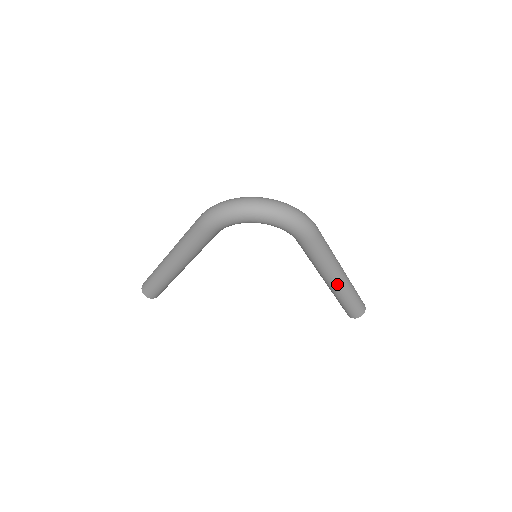
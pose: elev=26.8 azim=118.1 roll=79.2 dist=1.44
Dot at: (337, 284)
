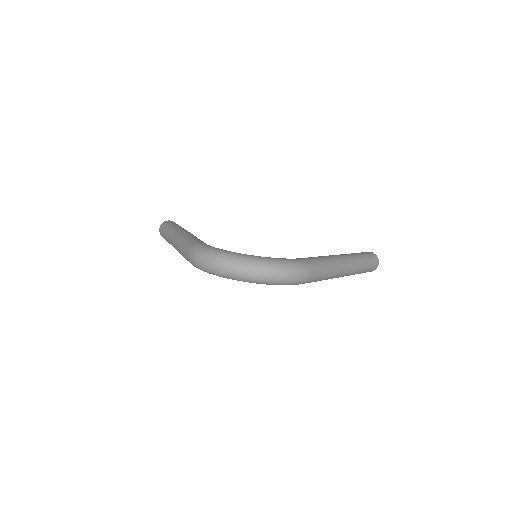
Dot at: occluded
